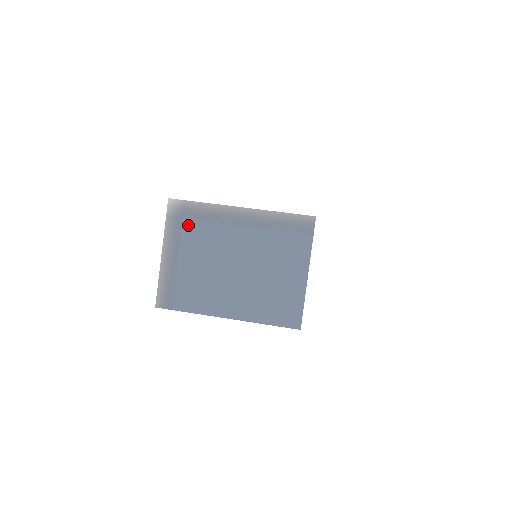
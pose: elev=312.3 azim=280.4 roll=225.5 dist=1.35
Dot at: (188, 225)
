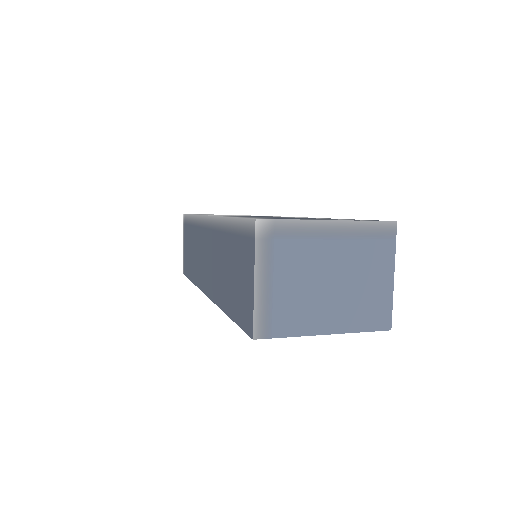
Dot at: (279, 245)
